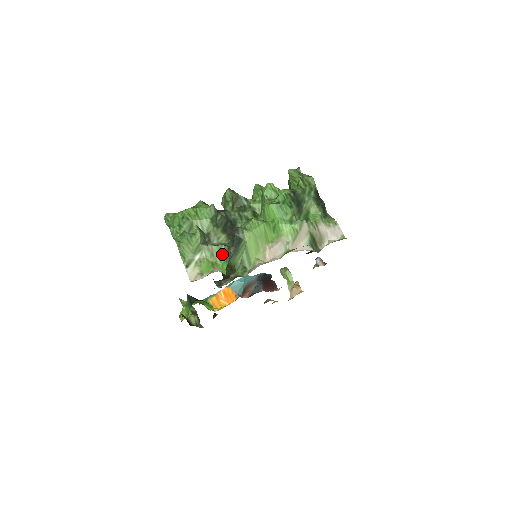
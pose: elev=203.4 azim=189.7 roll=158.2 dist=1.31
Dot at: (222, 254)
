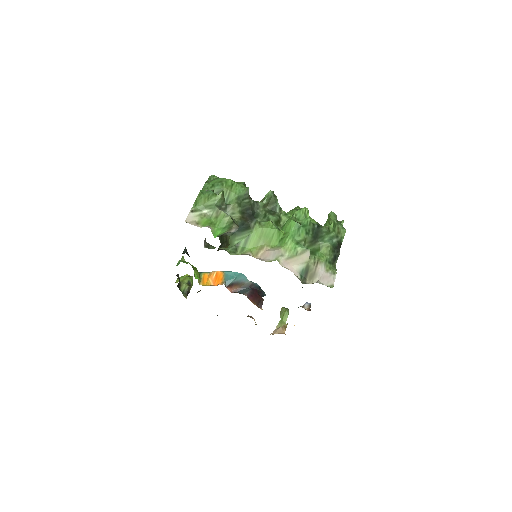
Dot at: (224, 221)
